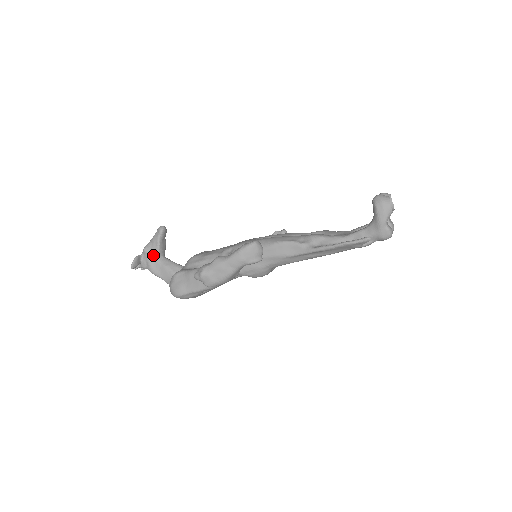
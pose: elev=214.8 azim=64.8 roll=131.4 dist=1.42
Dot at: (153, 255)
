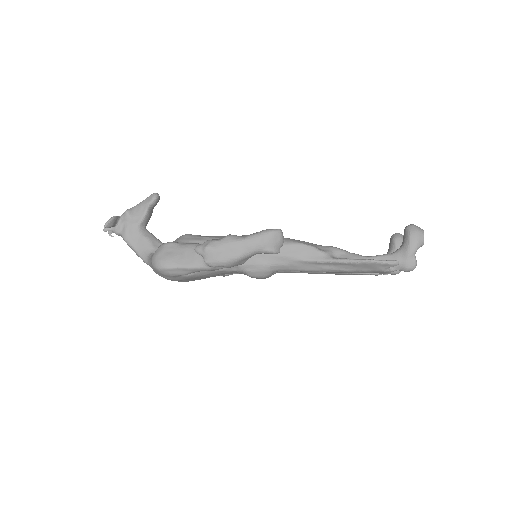
Dot at: (135, 221)
